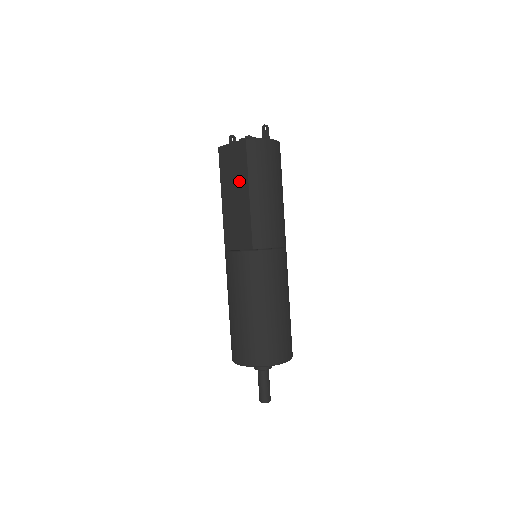
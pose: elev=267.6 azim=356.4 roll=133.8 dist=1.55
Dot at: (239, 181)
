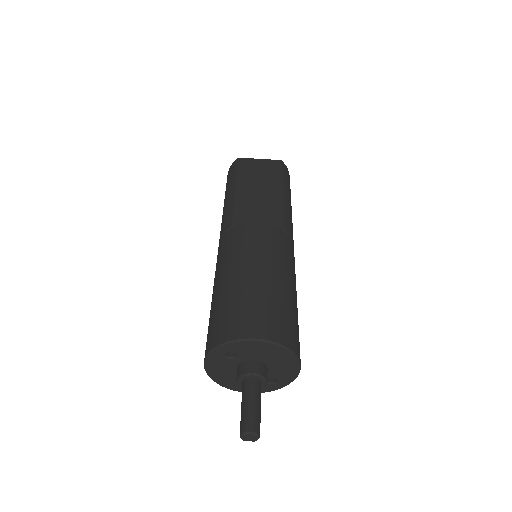
Dot at: (268, 181)
